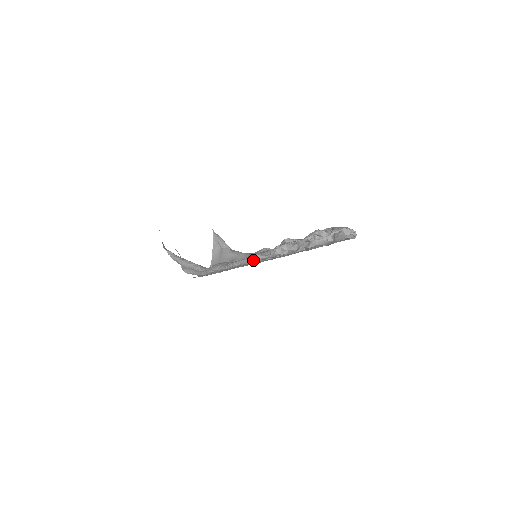
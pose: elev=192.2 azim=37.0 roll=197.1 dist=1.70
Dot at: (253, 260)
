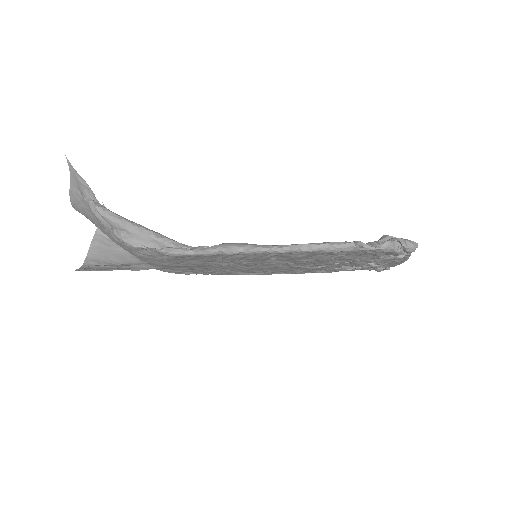
Dot at: (352, 247)
